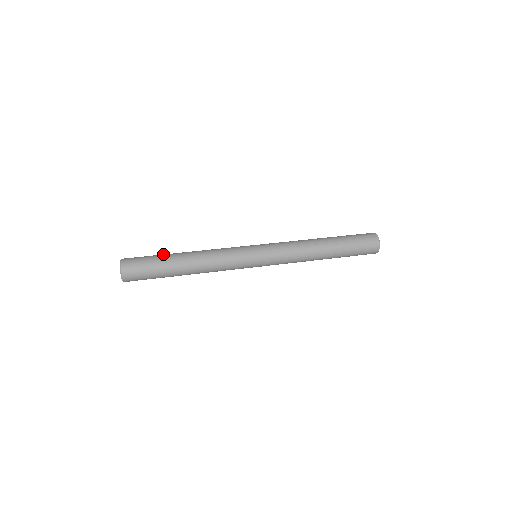
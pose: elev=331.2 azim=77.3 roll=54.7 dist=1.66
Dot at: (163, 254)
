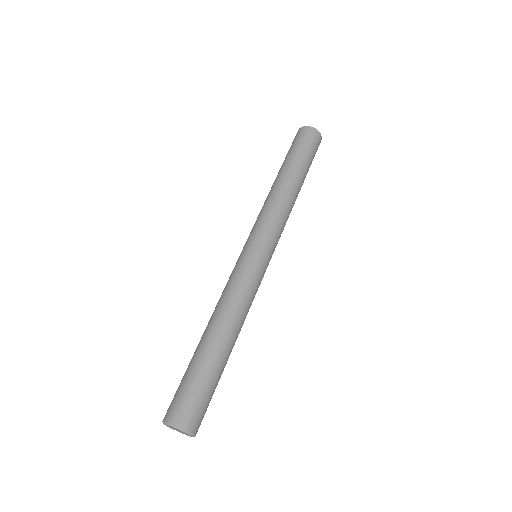
Dot at: (194, 362)
